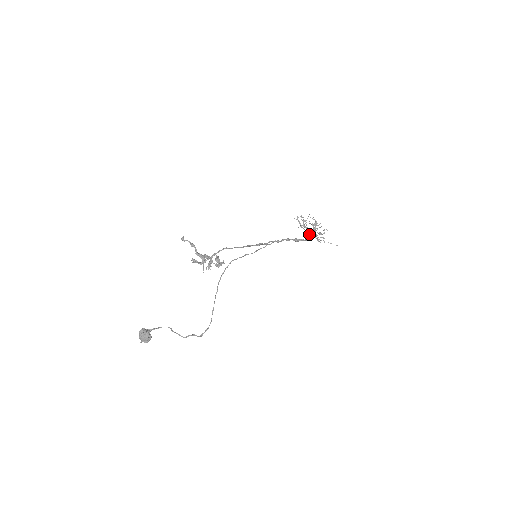
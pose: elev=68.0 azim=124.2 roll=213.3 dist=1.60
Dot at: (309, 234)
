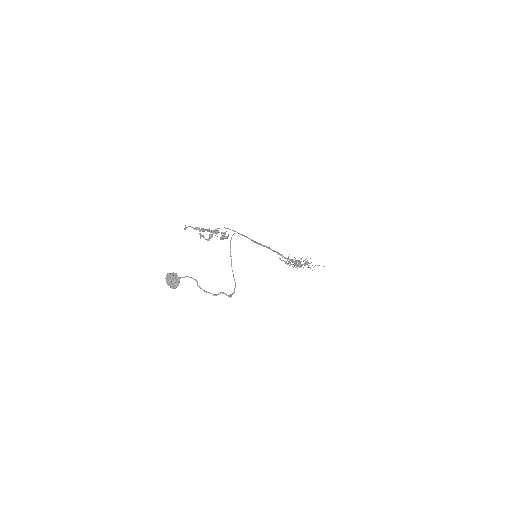
Dot at: occluded
